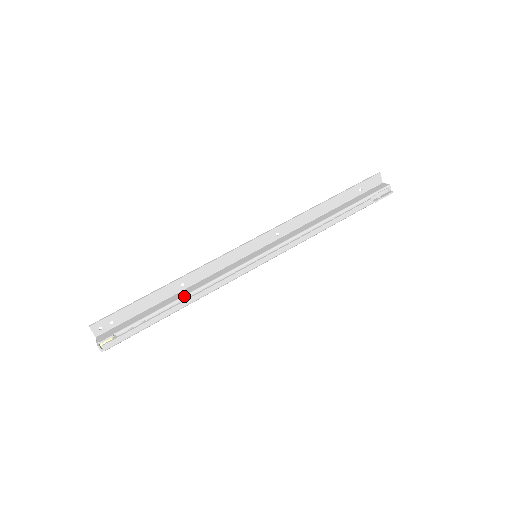
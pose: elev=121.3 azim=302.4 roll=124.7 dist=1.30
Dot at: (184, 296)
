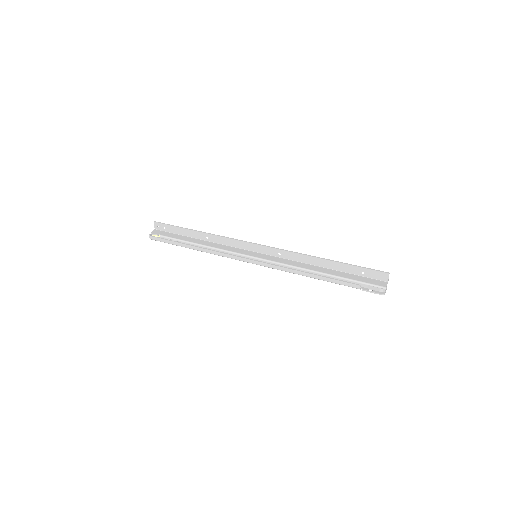
Dot at: (201, 244)
